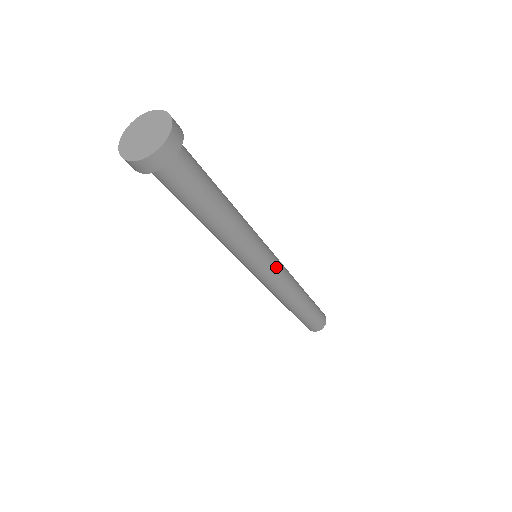
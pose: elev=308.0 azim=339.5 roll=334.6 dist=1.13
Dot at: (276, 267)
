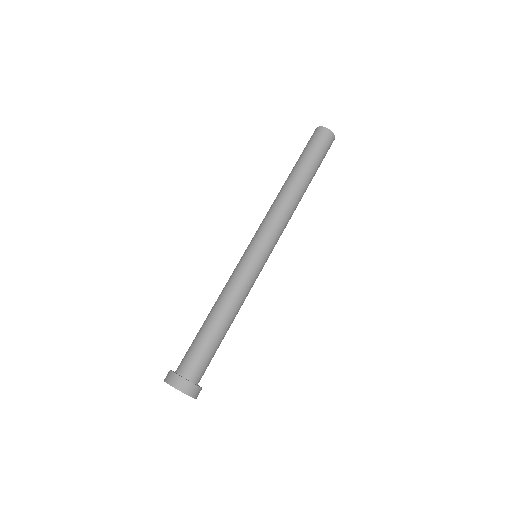
Dot at: (272, 245)
